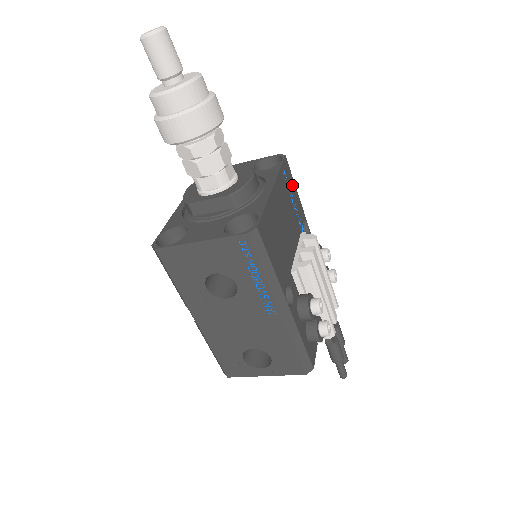
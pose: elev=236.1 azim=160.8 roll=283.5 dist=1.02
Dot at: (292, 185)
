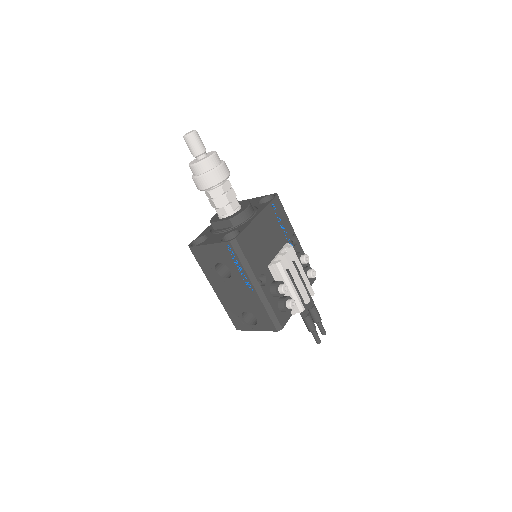
Dot at: (282, 213)
